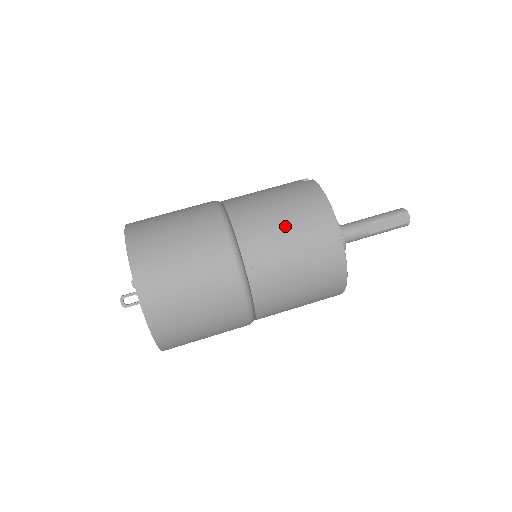
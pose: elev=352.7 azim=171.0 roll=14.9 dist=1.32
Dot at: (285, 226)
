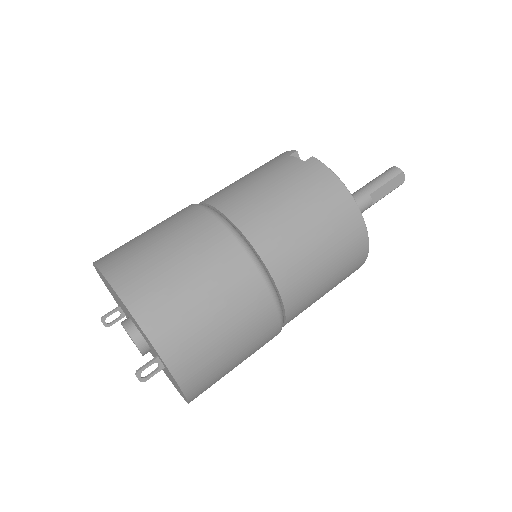
Dot at: (311, 232)
